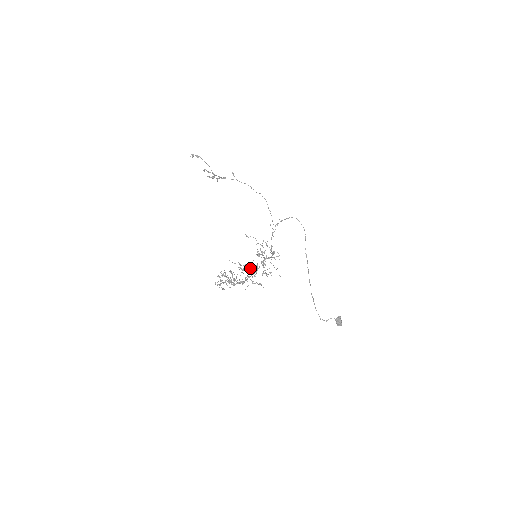
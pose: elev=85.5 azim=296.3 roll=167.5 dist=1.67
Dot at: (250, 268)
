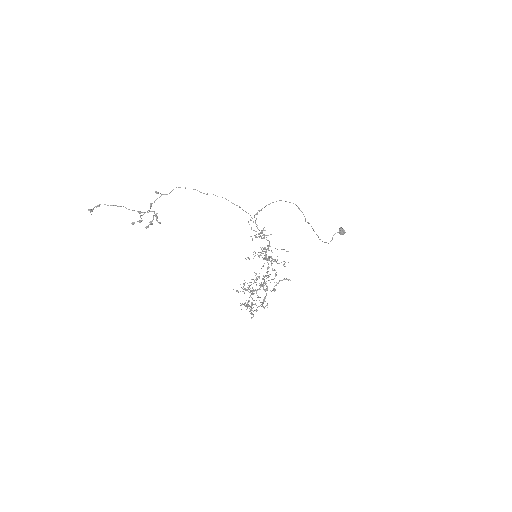
Dot at: (268, 277)
